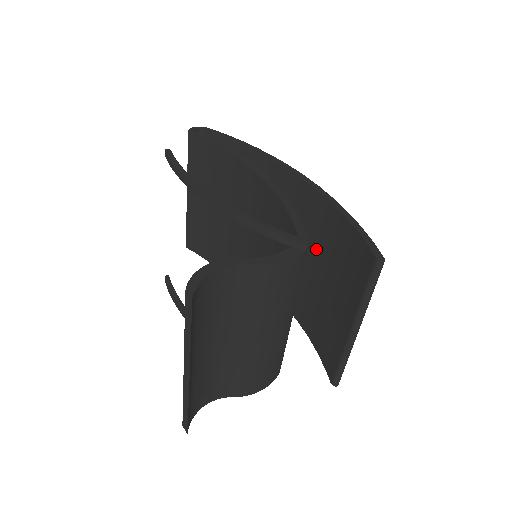
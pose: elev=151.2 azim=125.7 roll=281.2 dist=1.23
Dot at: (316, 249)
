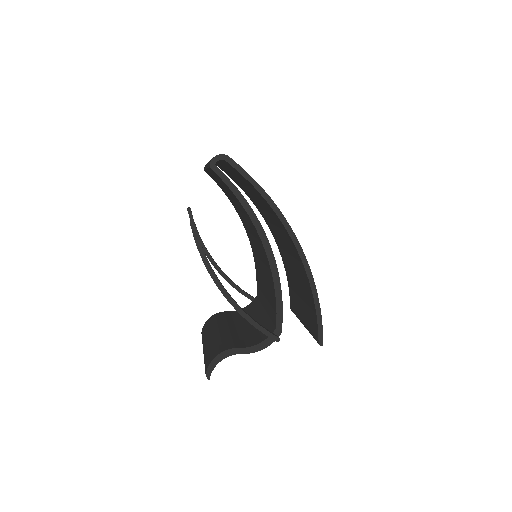
Dot at: (298, 272)
